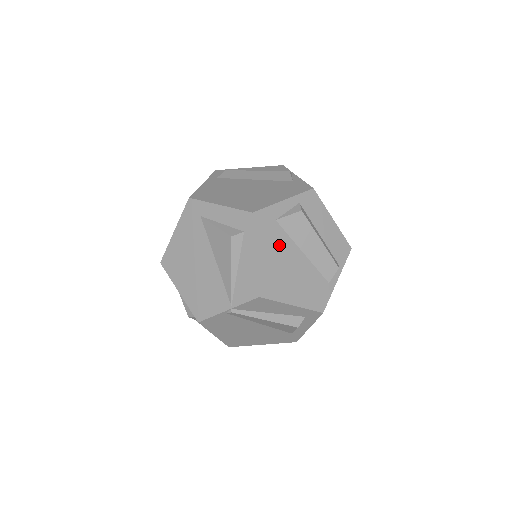
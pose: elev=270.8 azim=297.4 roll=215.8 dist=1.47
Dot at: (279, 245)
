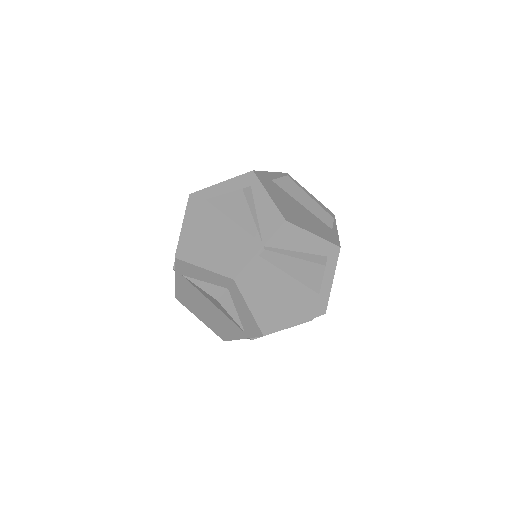
Dot at: (282, 195)
